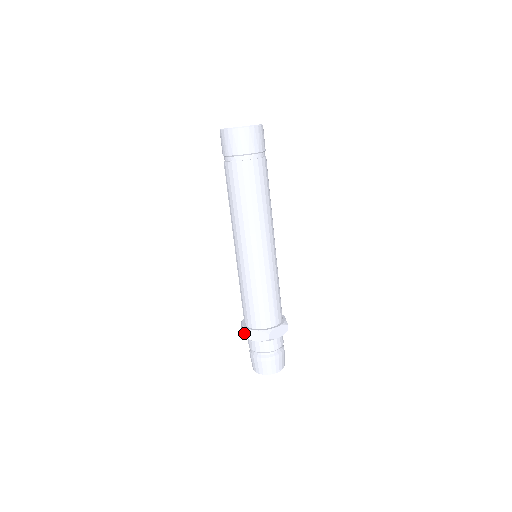
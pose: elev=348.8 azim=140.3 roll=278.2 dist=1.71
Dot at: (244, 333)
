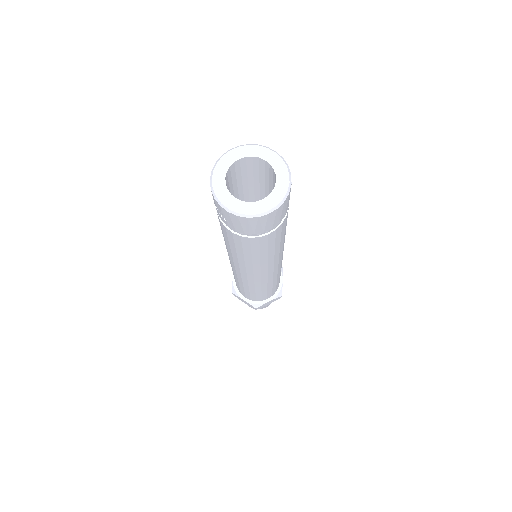
Dot at: (256, 309)
